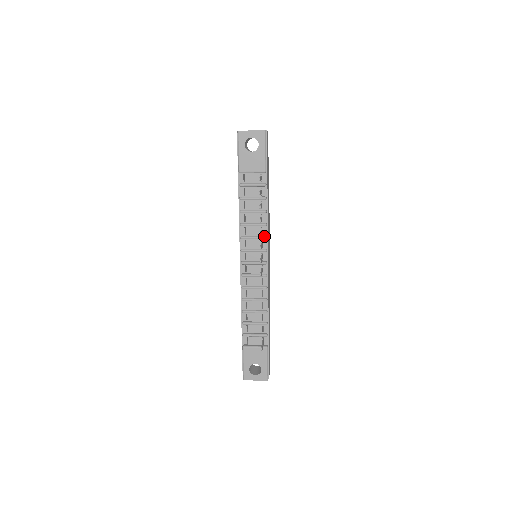
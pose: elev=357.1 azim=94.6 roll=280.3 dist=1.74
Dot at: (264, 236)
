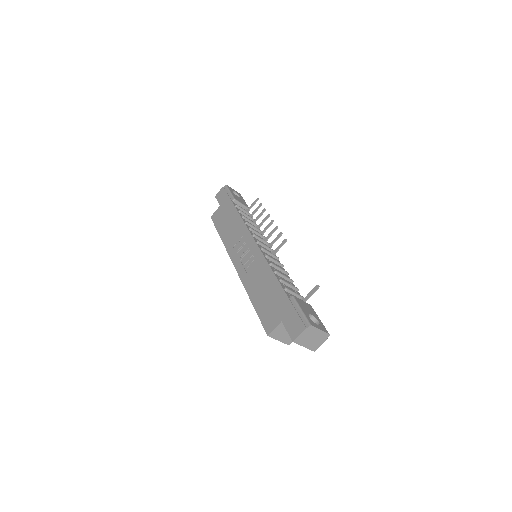
Dot at: occluded
